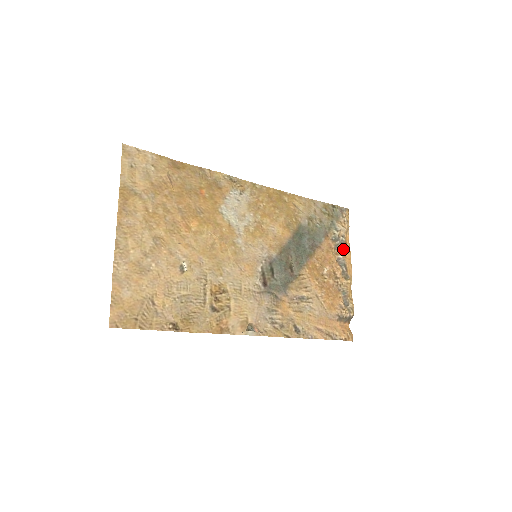
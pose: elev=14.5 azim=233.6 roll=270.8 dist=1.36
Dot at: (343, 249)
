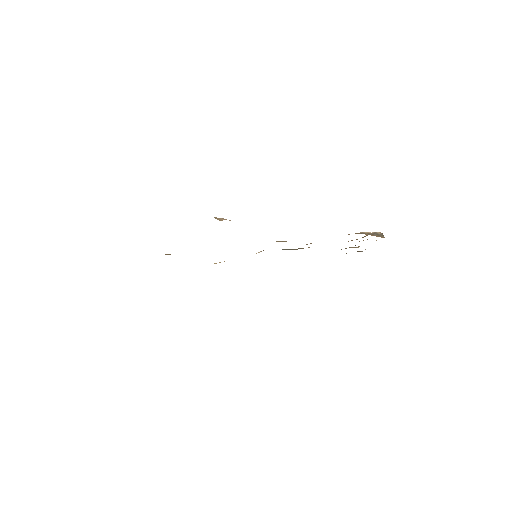
Dot at: occluded
